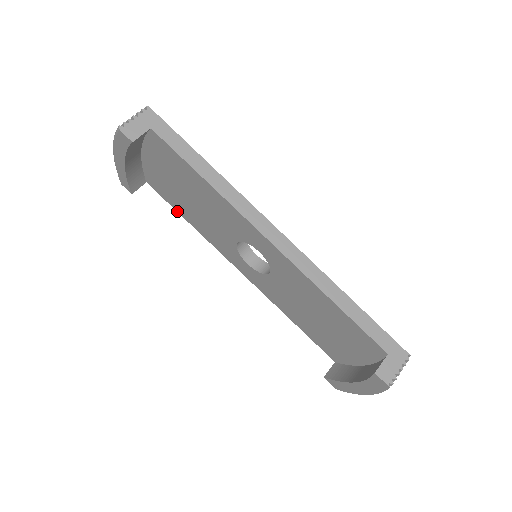
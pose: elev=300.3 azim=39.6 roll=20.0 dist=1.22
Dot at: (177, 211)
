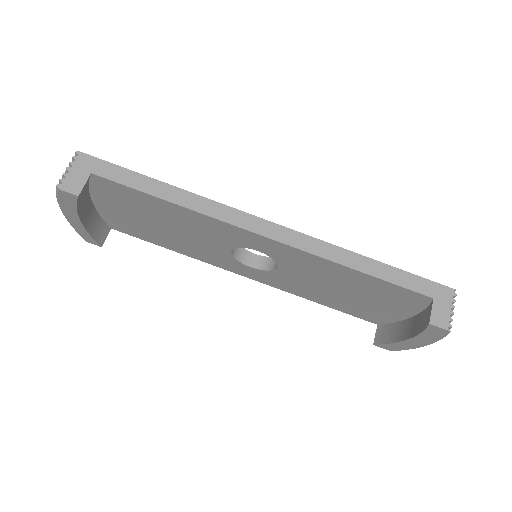
Dot at: (155, 244)
